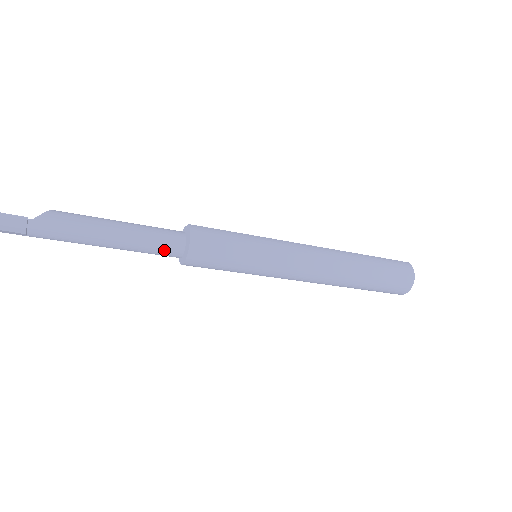
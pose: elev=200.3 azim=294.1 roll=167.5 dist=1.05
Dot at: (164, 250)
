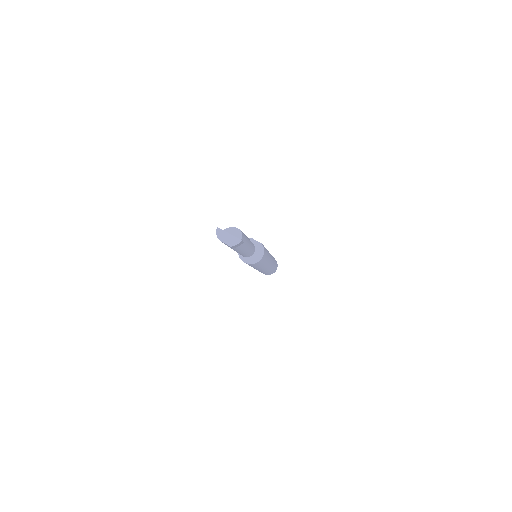
Dot at: (247, 255)
